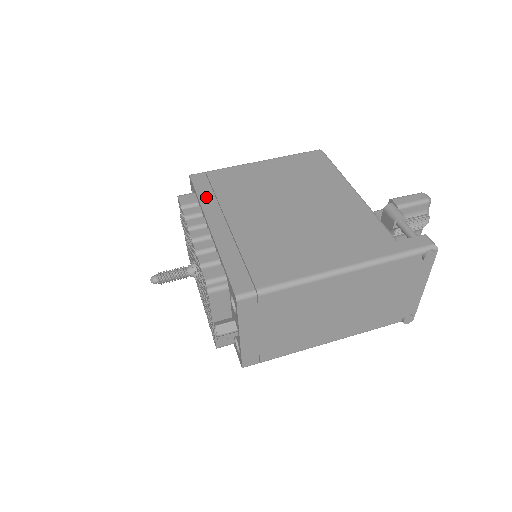
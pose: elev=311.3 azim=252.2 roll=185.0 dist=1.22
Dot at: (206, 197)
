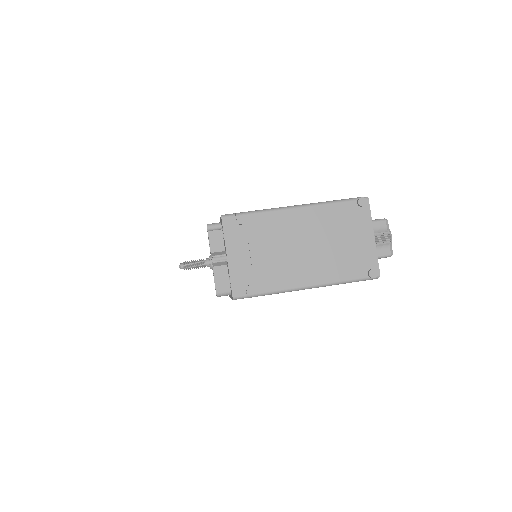
Dot at: occluded
